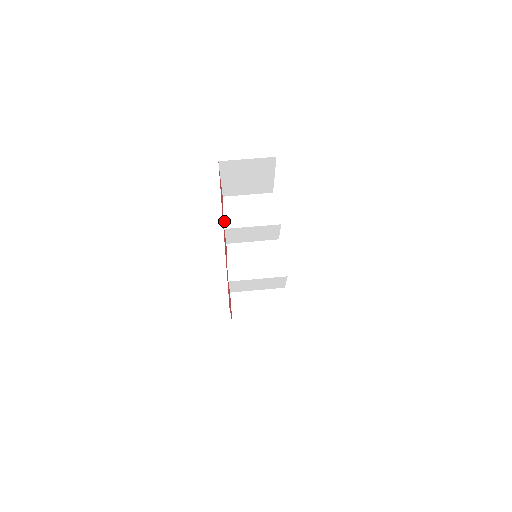
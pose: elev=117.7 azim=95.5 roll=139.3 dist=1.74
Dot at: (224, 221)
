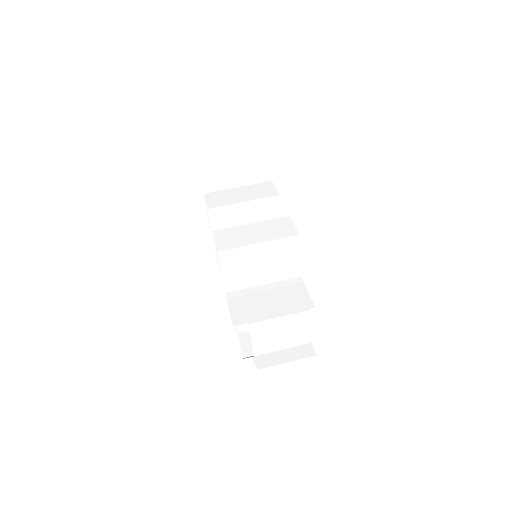
Dot at: (206, 203)
